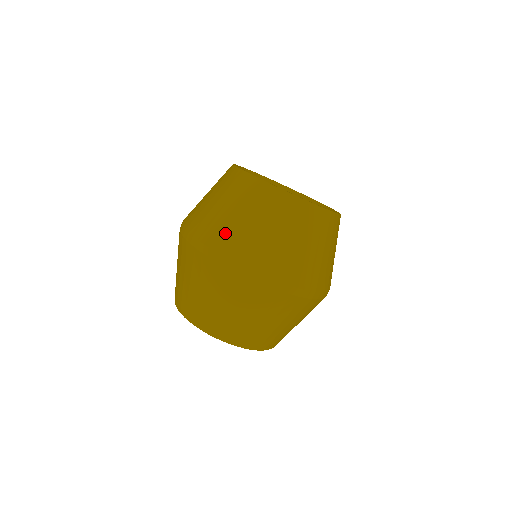
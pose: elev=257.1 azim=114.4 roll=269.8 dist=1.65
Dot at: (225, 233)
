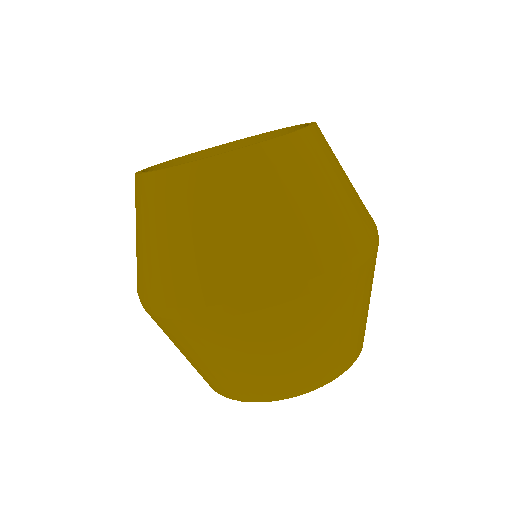
Dot at: (190, 274)
